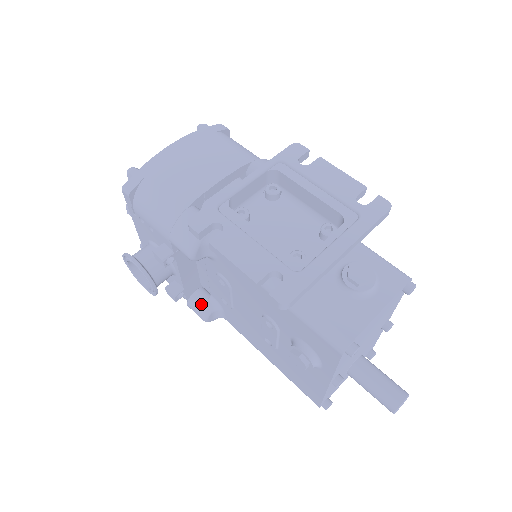
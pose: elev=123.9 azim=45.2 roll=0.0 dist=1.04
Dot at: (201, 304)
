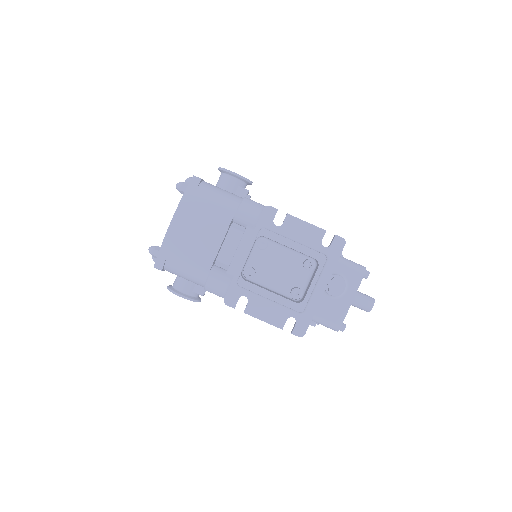
Dot at: occluded
